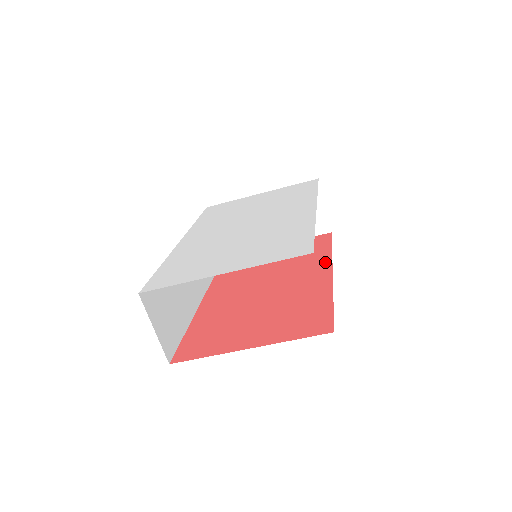
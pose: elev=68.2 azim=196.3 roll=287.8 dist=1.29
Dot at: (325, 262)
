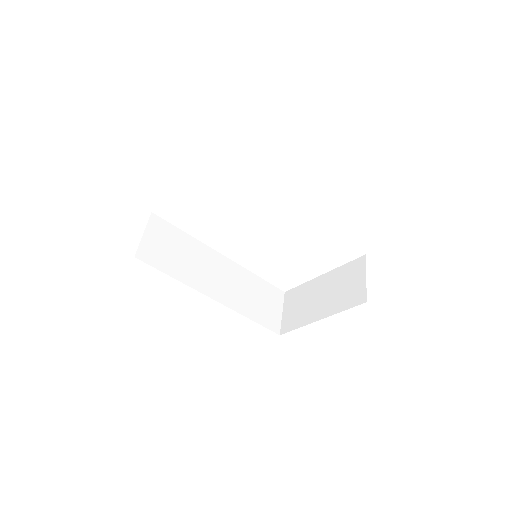
Dot at: occluded
